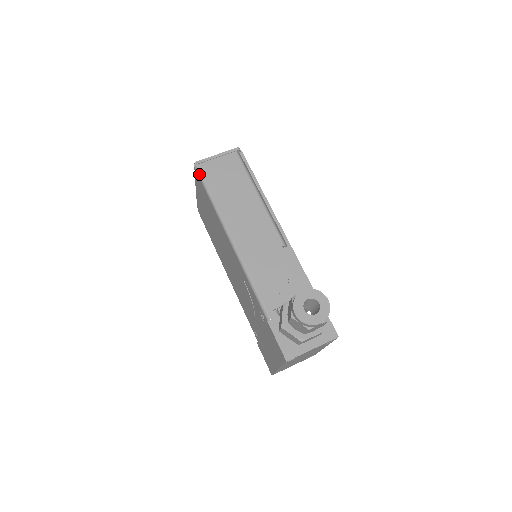
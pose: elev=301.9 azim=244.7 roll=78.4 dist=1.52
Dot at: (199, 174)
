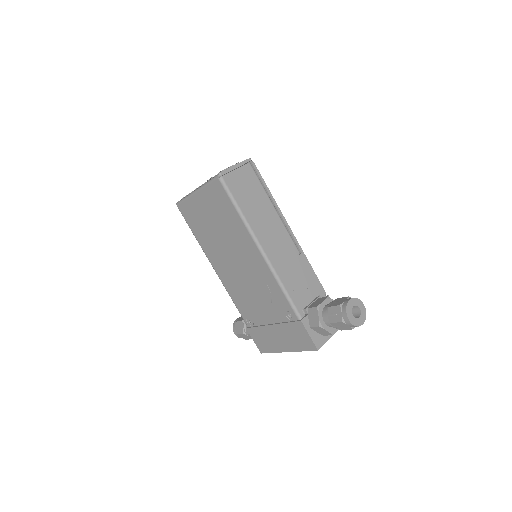
Dot at: (225, 186)
